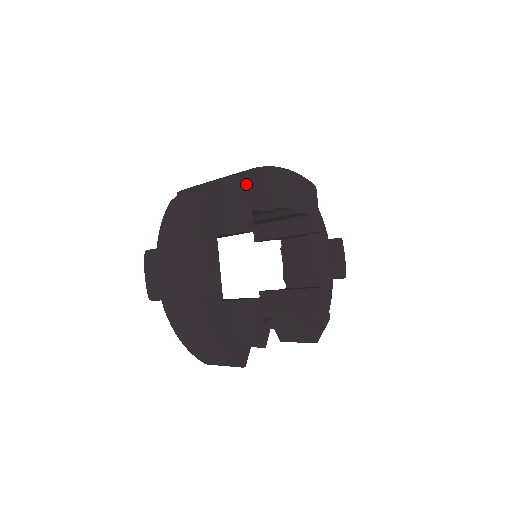
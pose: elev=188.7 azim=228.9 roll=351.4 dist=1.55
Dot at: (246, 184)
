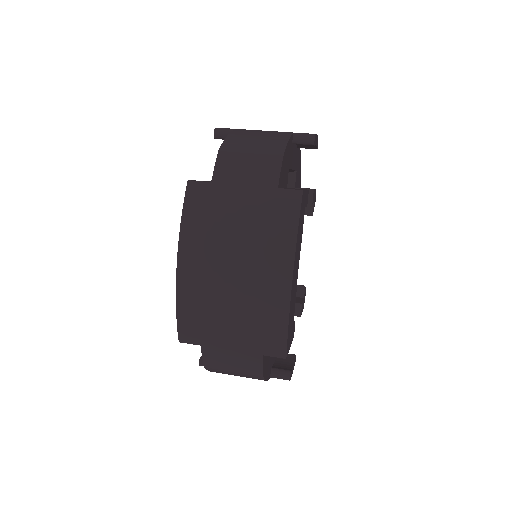
Dot at: (288, 343)
